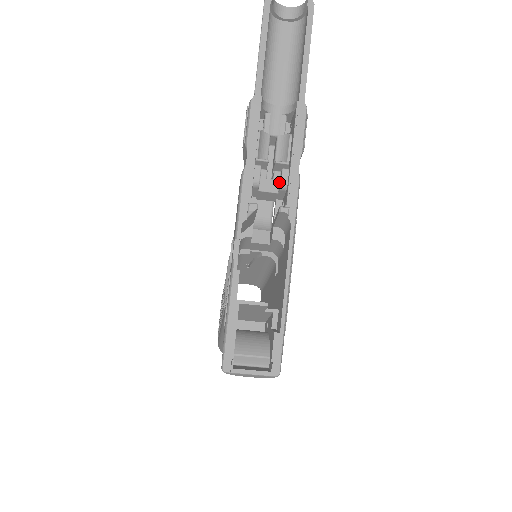
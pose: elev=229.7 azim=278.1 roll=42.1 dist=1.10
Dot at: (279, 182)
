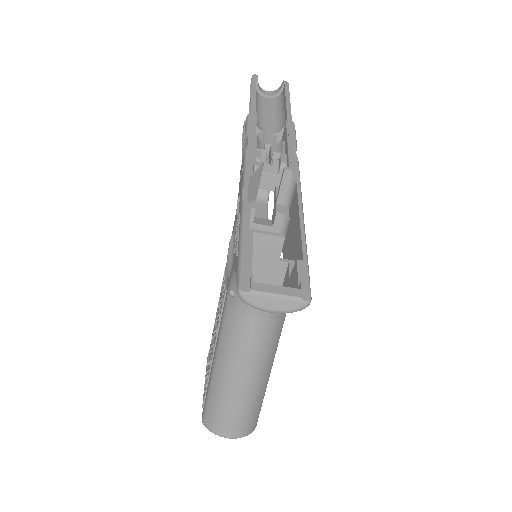
Dot at: (278, 167)
